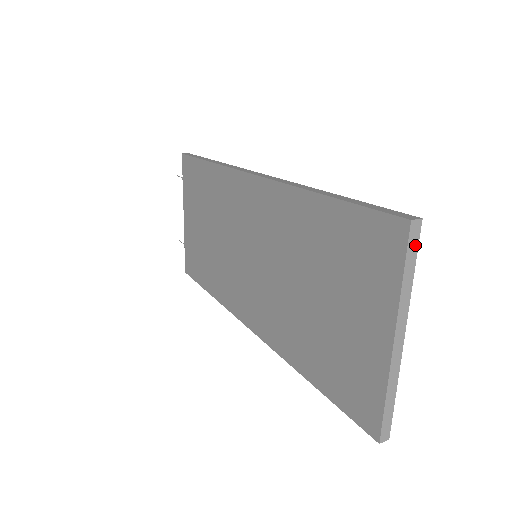
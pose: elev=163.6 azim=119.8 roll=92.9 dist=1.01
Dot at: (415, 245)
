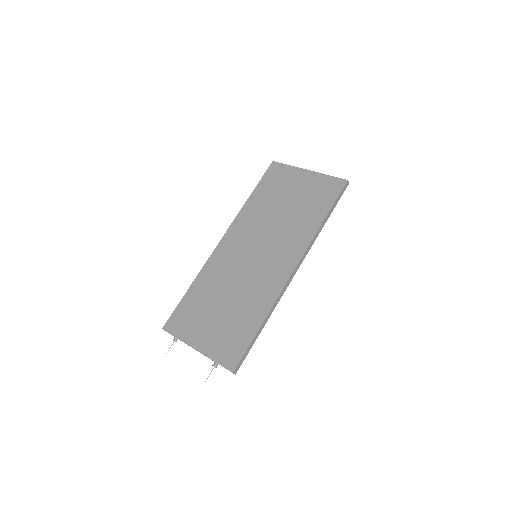
Dot at: occluded
